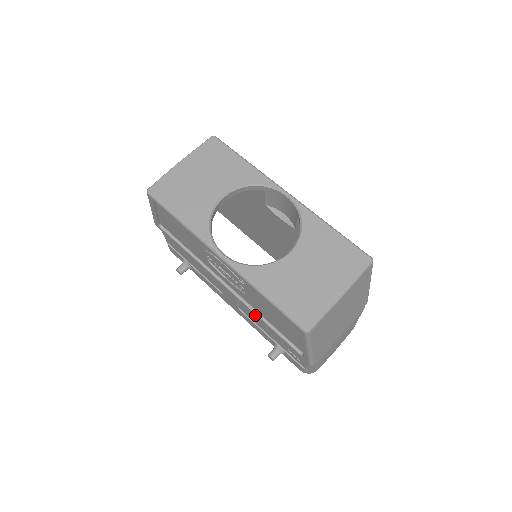
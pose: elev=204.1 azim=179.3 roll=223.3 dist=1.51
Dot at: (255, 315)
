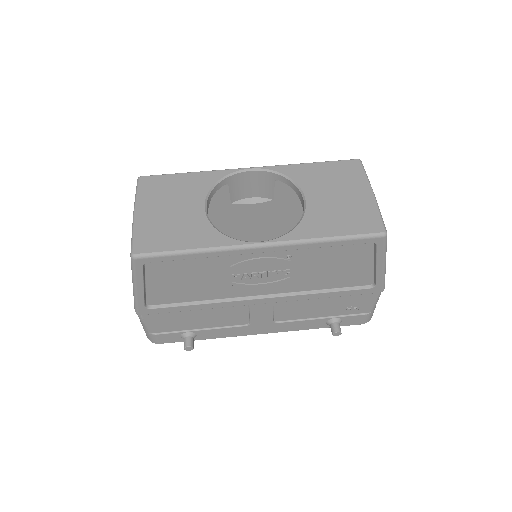
Dot at: (306, 297)
